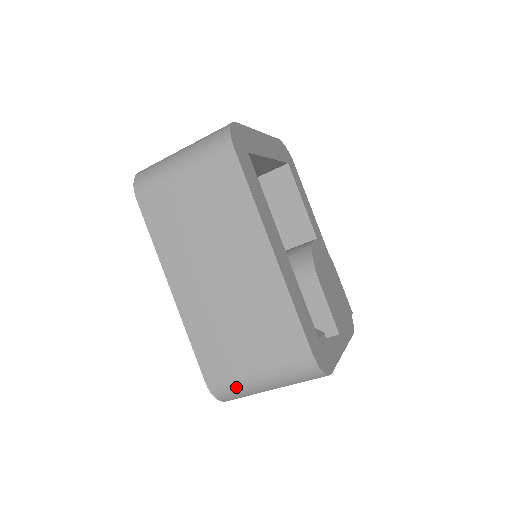
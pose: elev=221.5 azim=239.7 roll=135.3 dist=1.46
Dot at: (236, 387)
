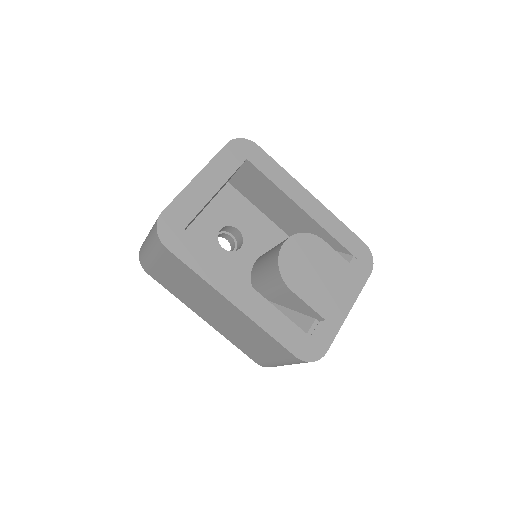
Dot at: occluded
